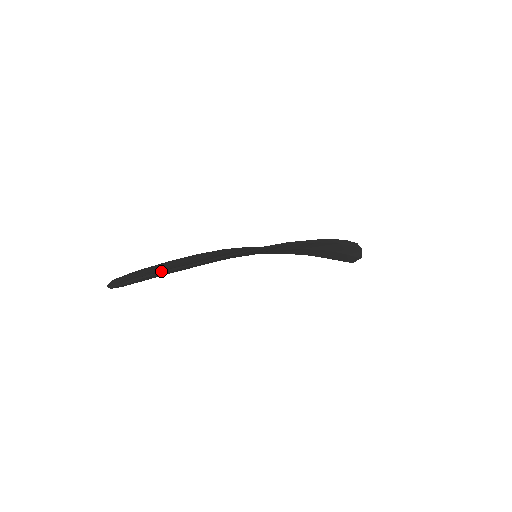
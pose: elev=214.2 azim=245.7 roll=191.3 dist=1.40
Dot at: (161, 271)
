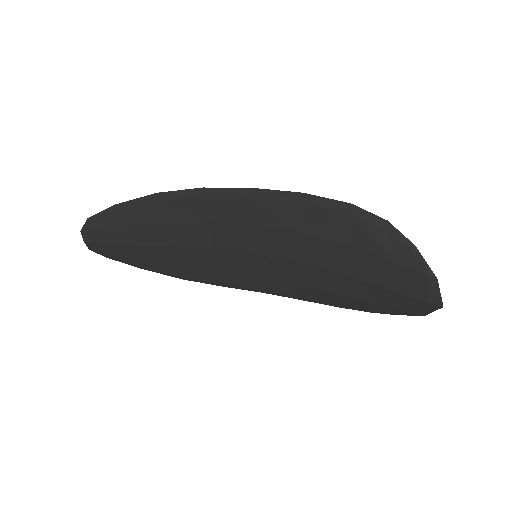
Dot at: (110, 207)
